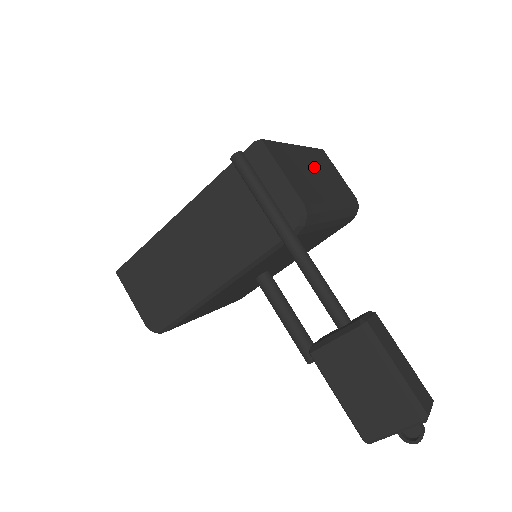
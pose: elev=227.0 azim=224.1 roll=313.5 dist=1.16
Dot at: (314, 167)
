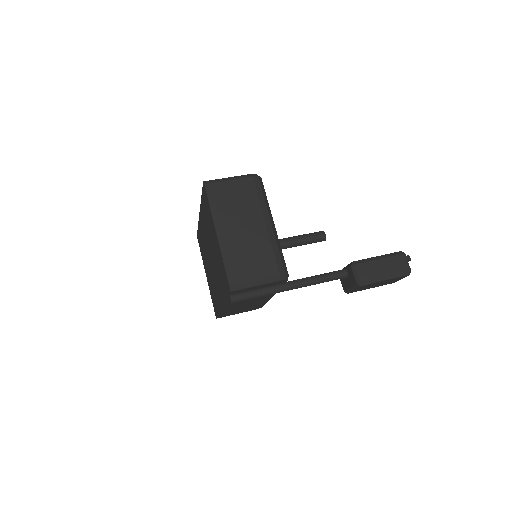
Dot at: (235, 225)
